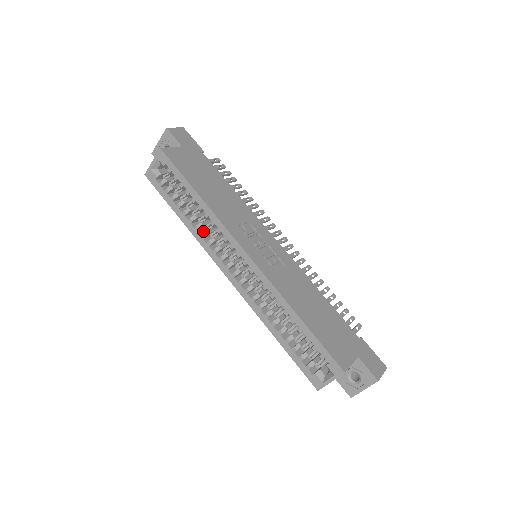
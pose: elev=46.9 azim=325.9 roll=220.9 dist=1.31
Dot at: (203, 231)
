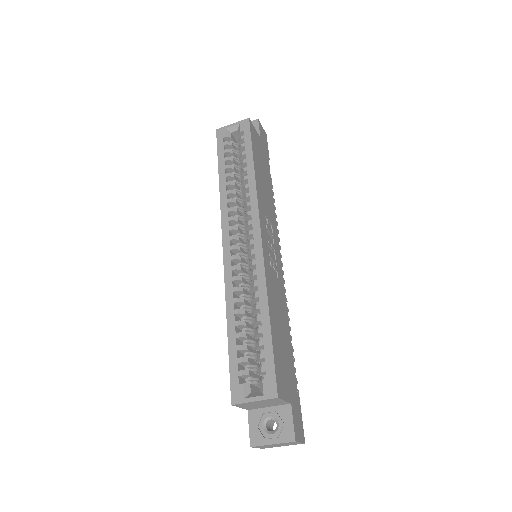
Dot at: occluded
